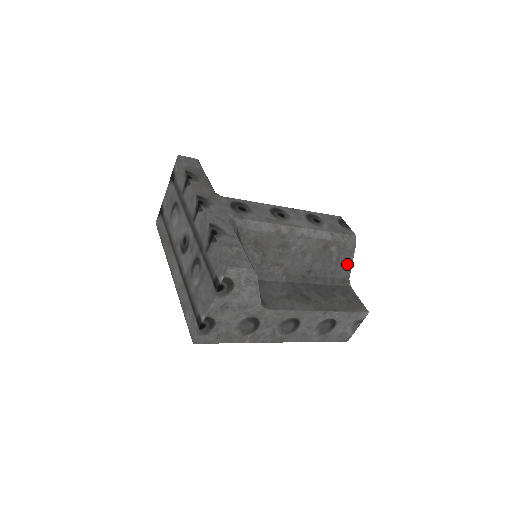
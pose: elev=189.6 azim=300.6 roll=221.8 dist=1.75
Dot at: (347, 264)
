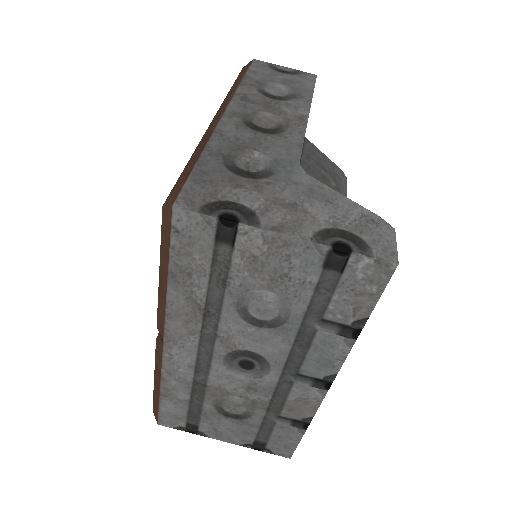
Dot at: occluded
